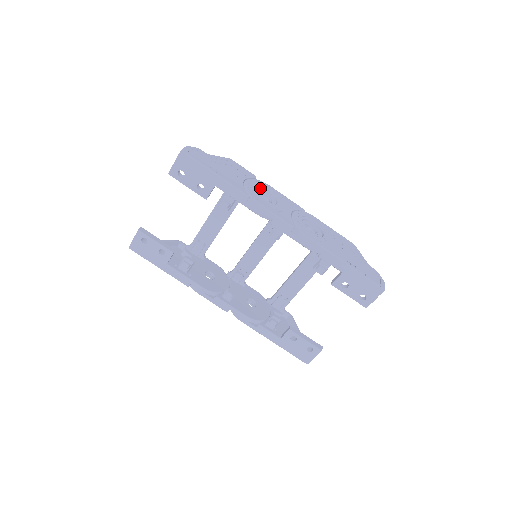
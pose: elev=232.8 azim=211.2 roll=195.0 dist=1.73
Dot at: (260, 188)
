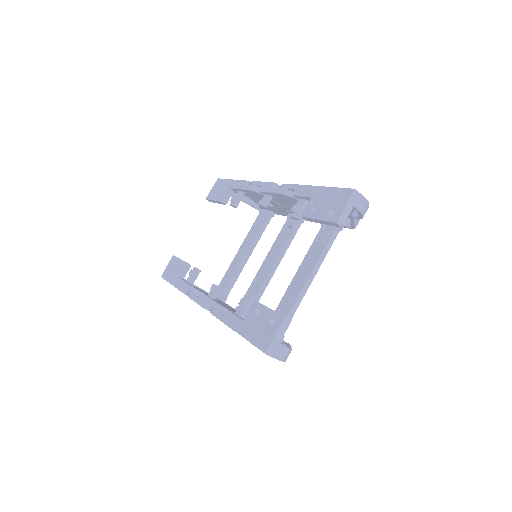
Dot at: occluded
